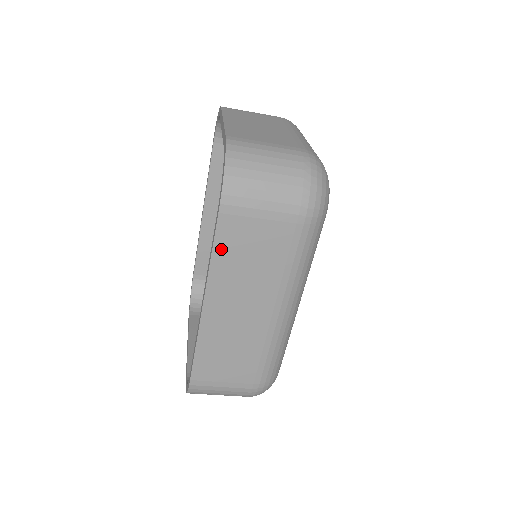
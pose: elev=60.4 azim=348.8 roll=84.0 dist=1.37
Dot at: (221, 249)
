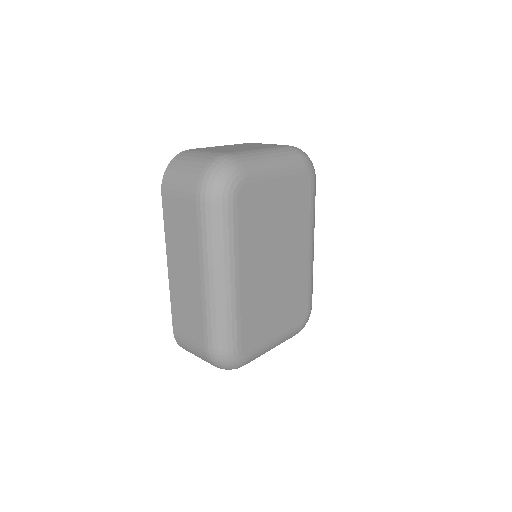
Dot at: (167, 221)
